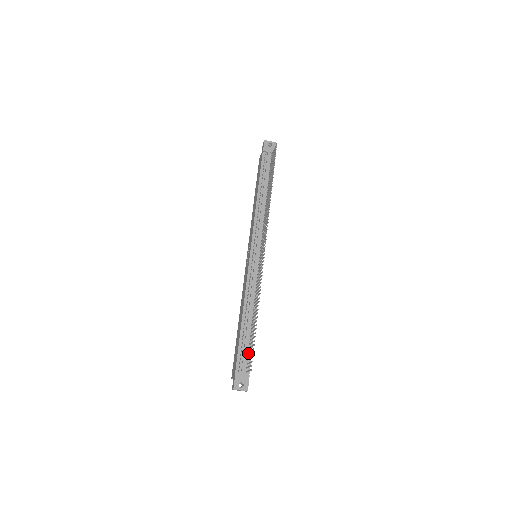
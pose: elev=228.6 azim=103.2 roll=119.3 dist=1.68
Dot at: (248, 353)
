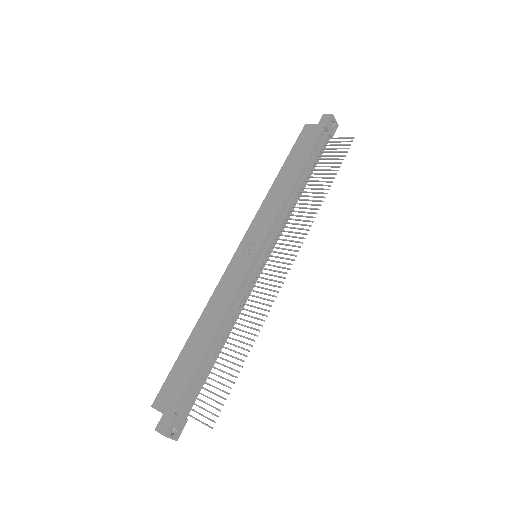
Dot at: (198, 387)
